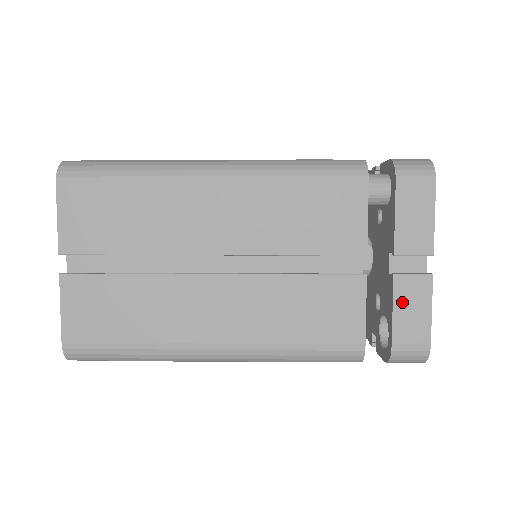
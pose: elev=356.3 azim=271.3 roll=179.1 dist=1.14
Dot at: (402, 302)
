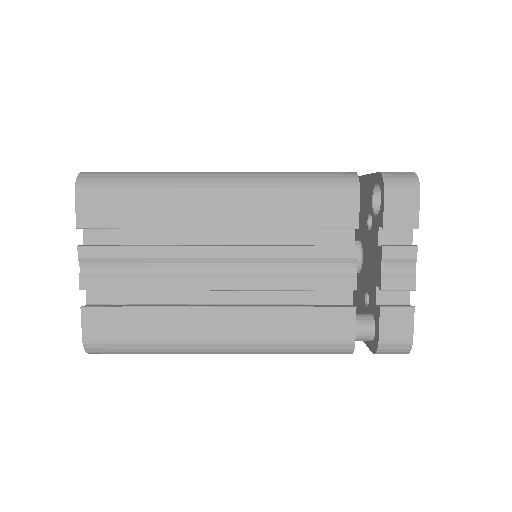
Dot at: occluded
